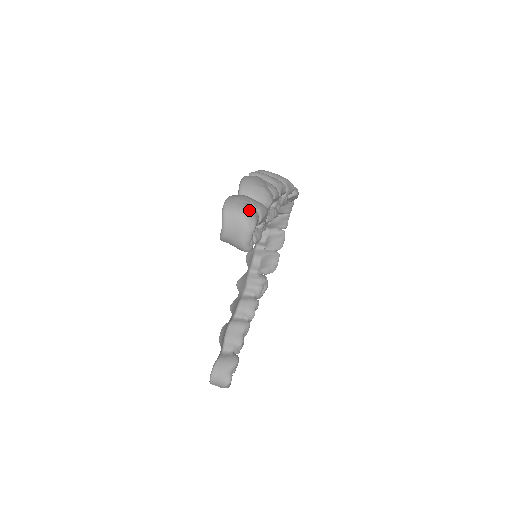
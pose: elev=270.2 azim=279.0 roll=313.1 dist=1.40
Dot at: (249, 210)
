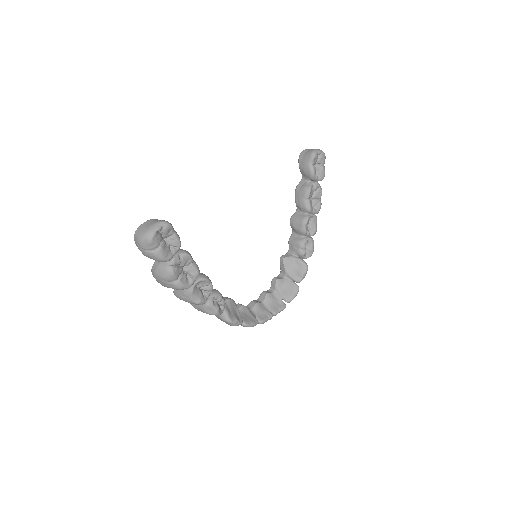
Dot at: occluded
